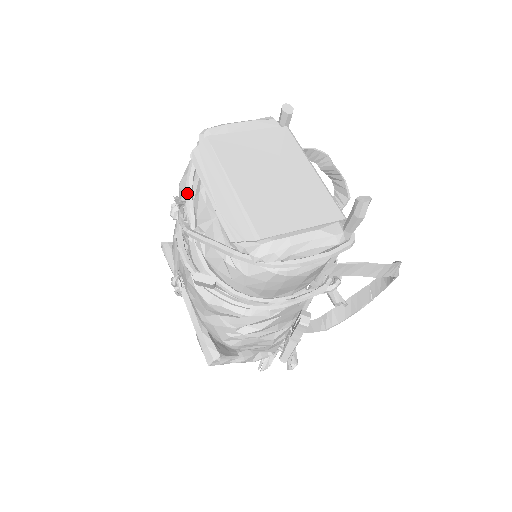
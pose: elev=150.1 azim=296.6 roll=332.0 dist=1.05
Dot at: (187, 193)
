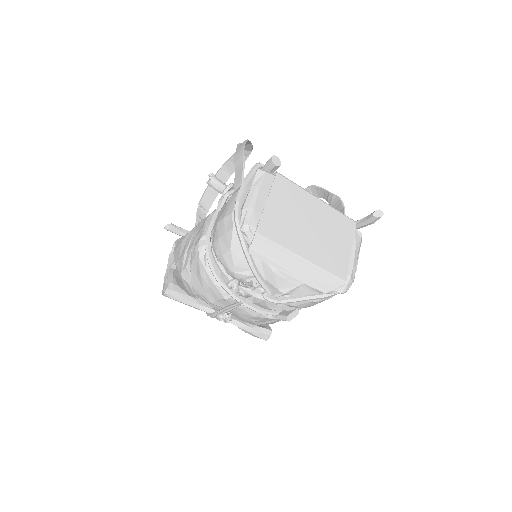
Dot at: (258, 277)
